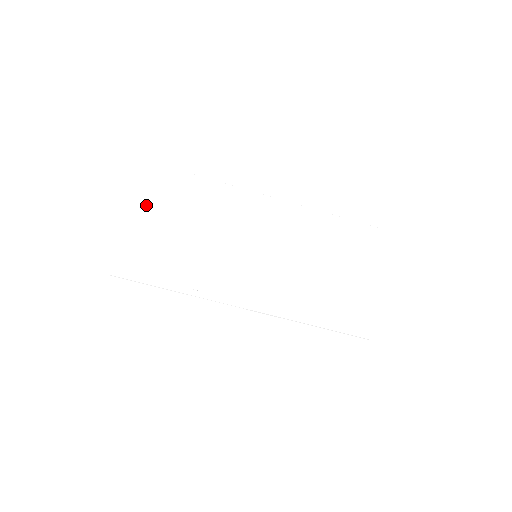
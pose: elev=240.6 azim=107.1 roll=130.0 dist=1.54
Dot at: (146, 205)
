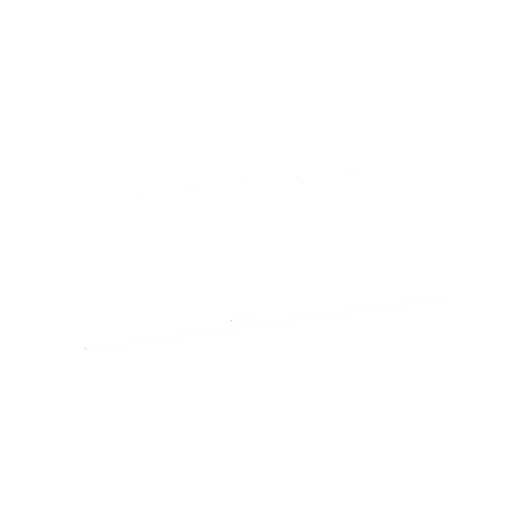
Dot at: (106, 252)
